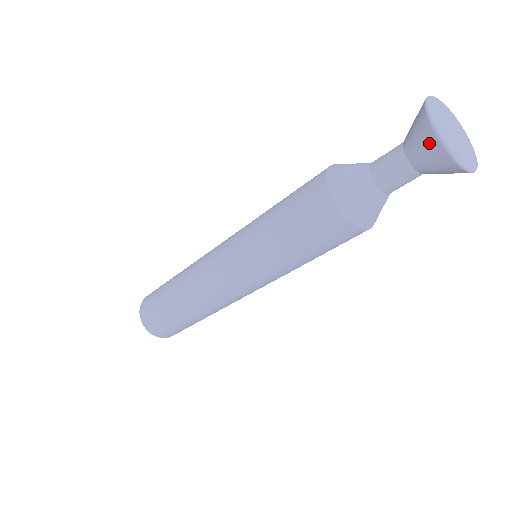
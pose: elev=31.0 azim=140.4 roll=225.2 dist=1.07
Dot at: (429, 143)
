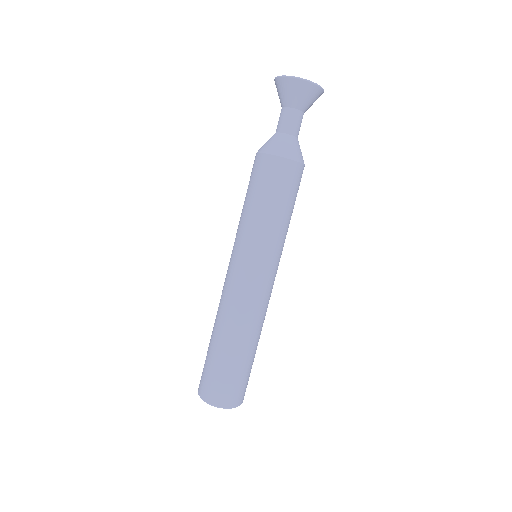
Dot at: (294, 86)
